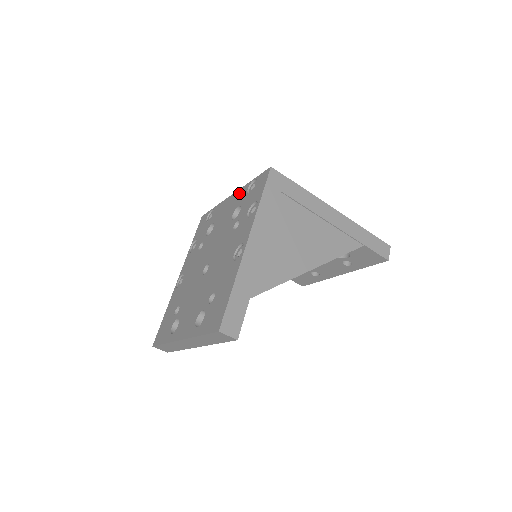
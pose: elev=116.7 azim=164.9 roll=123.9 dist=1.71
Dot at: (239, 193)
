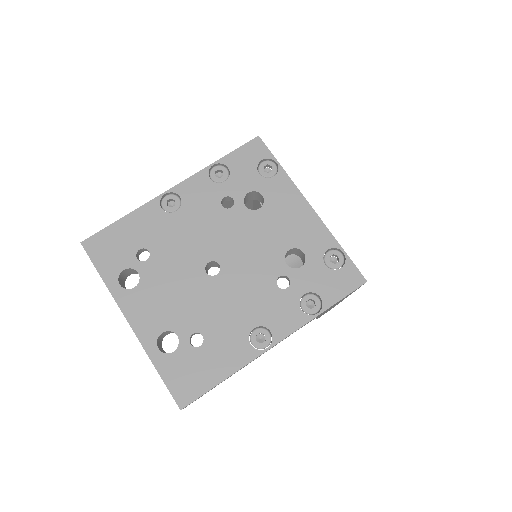
Dot at: (318, 230)
